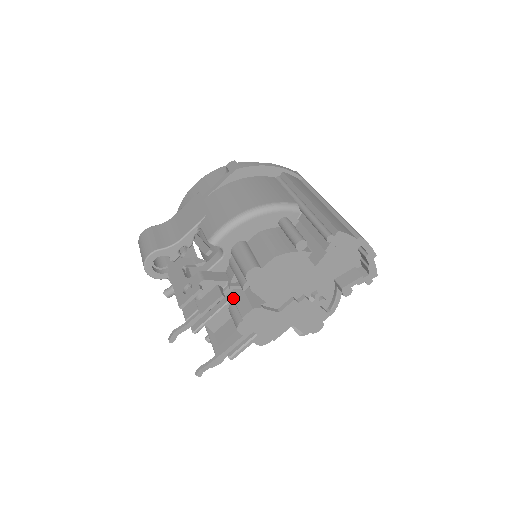
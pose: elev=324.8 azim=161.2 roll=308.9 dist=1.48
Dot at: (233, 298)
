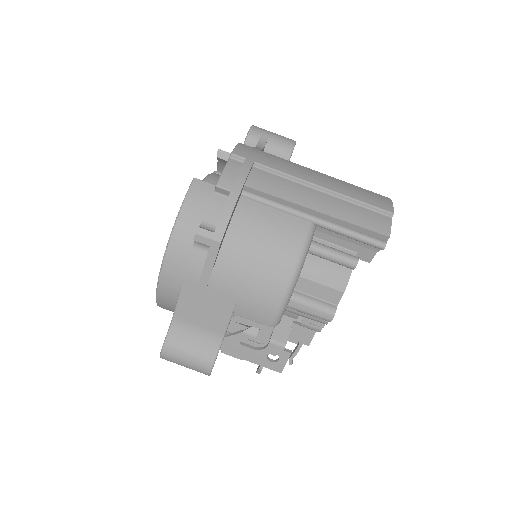
Dot at: occluded
